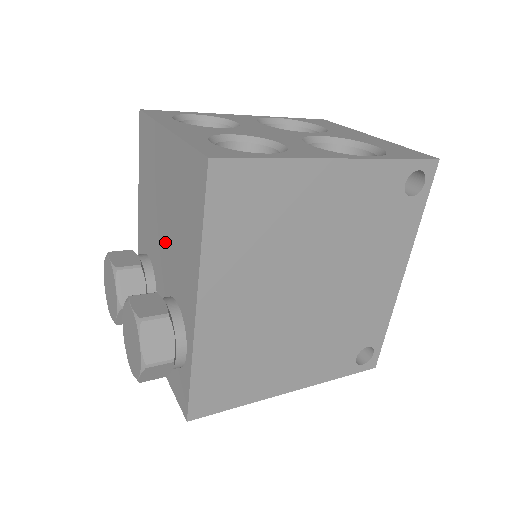
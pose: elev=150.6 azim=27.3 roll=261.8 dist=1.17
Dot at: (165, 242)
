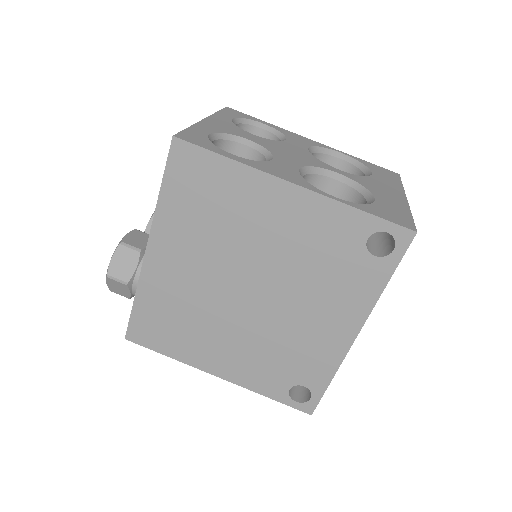
Dot at: occluded
